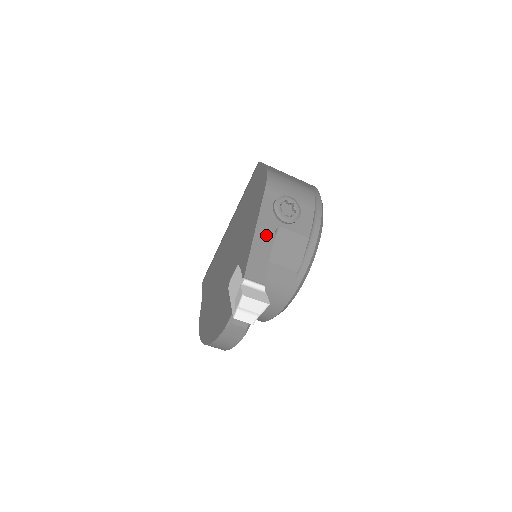
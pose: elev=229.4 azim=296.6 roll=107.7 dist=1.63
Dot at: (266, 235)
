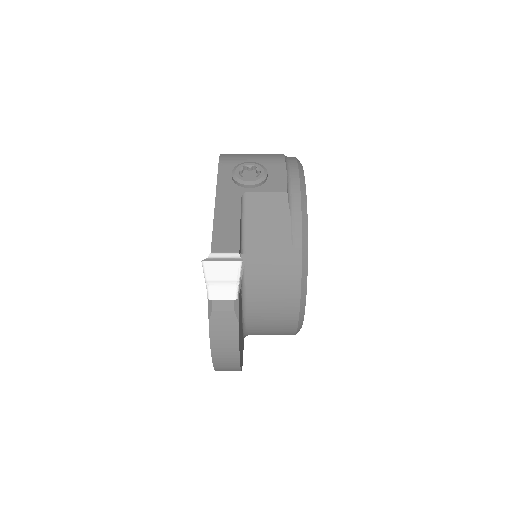
Dot at: (230, 205)
